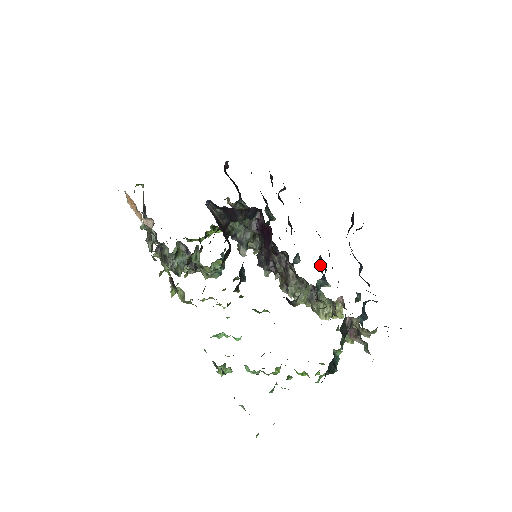
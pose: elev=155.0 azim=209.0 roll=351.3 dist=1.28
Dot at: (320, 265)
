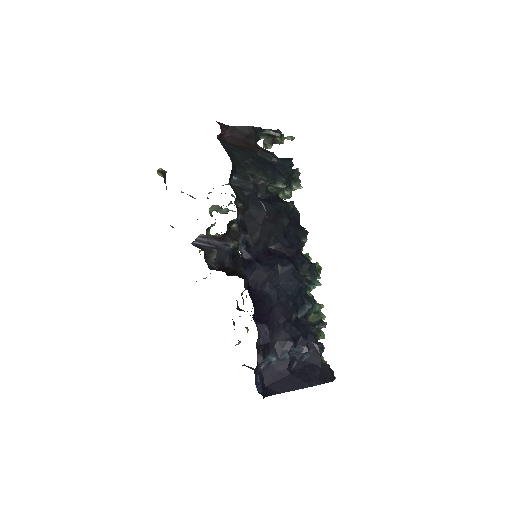
Dot at: (305, 277)
